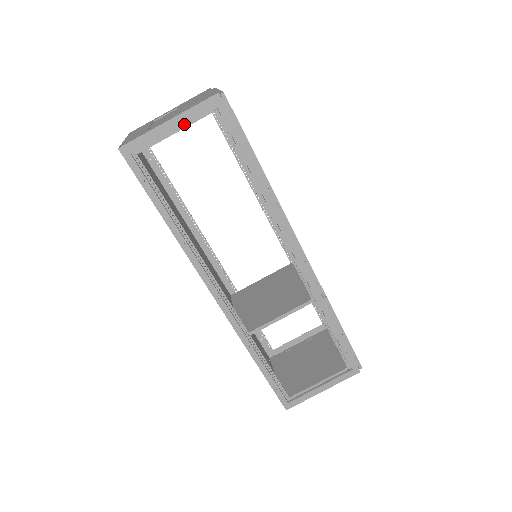
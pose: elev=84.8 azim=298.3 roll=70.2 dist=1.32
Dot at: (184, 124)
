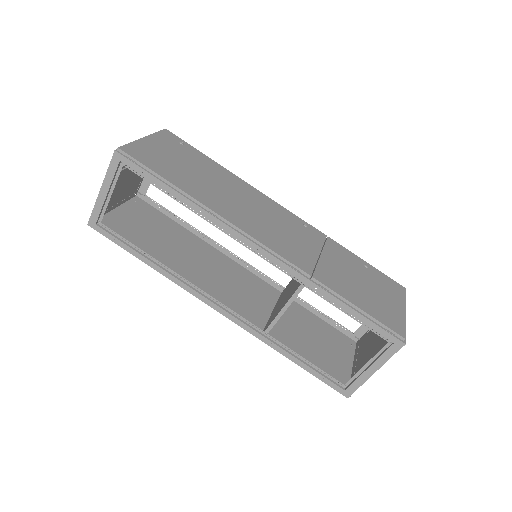
Dot at: (112, 185)
